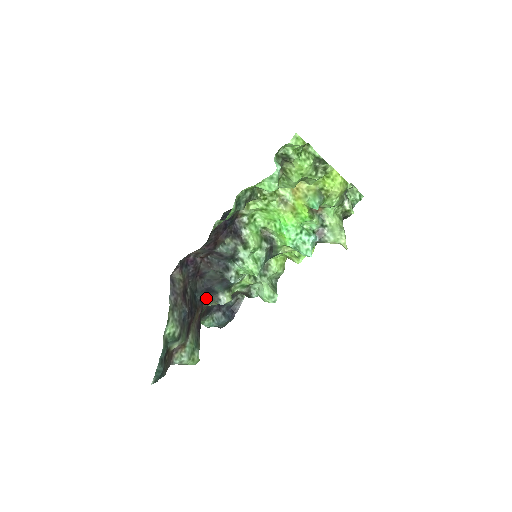
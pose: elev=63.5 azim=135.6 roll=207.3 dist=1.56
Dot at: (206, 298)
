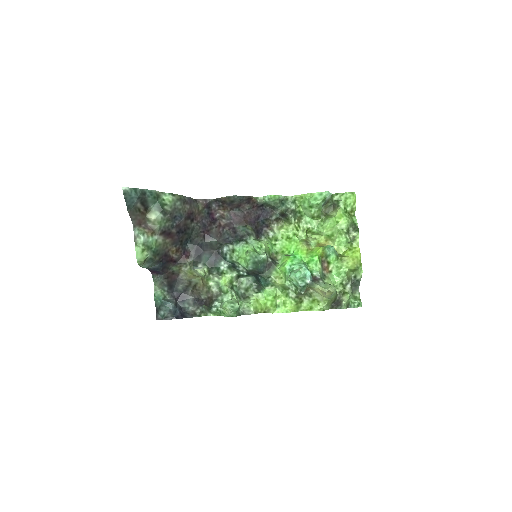
Dot at: (189, 256)
